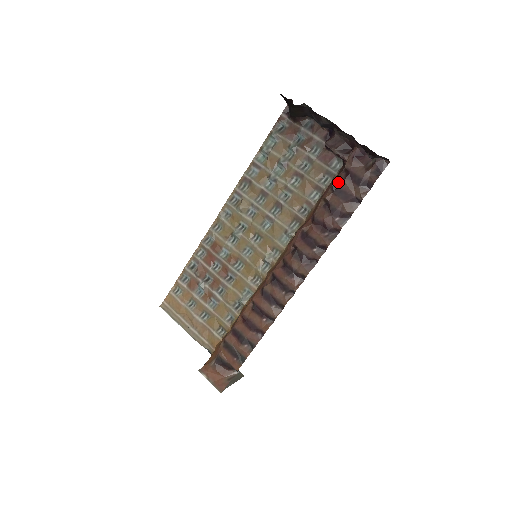
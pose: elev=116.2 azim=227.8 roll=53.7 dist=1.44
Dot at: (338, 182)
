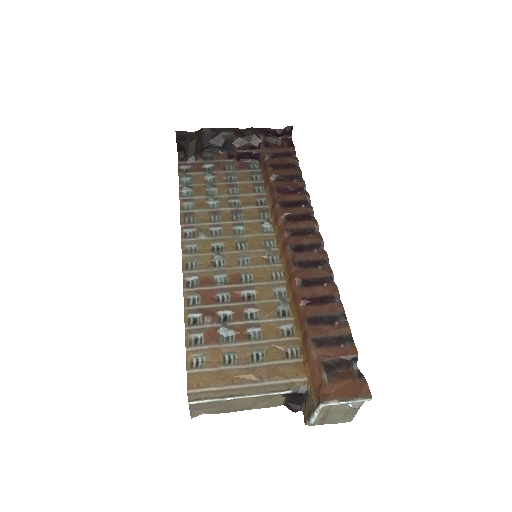
Dot at: (271, 163)
